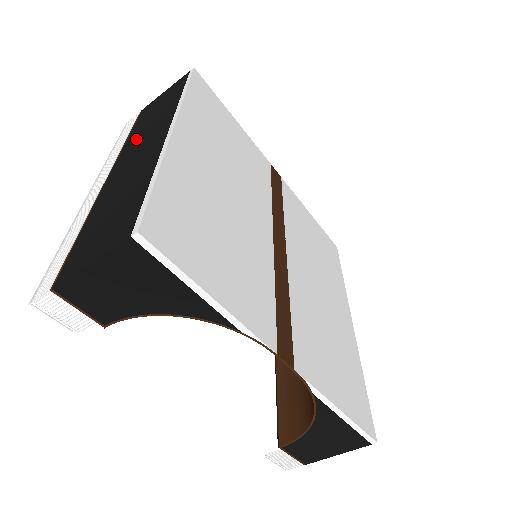
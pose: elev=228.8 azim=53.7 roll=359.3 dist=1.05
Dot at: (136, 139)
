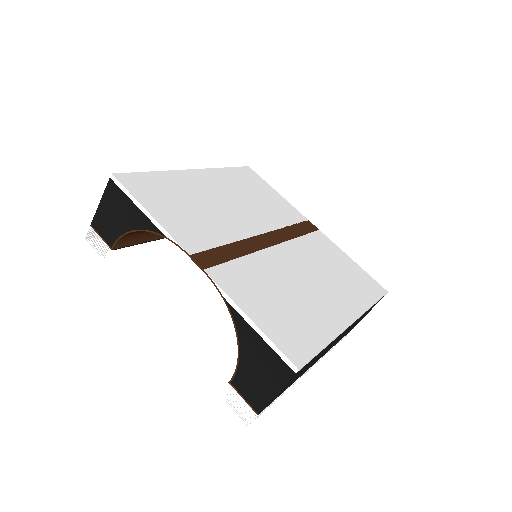
Dot at: occluded
